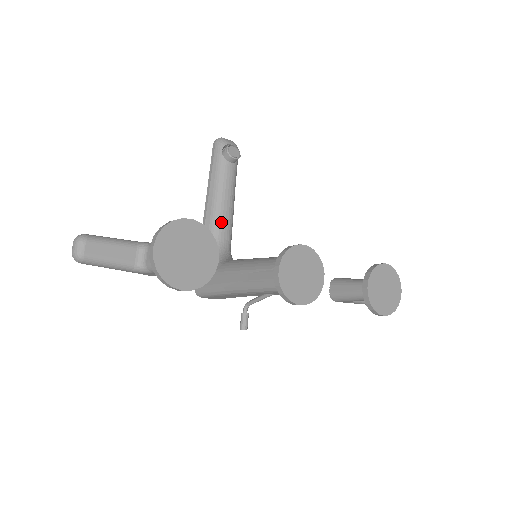
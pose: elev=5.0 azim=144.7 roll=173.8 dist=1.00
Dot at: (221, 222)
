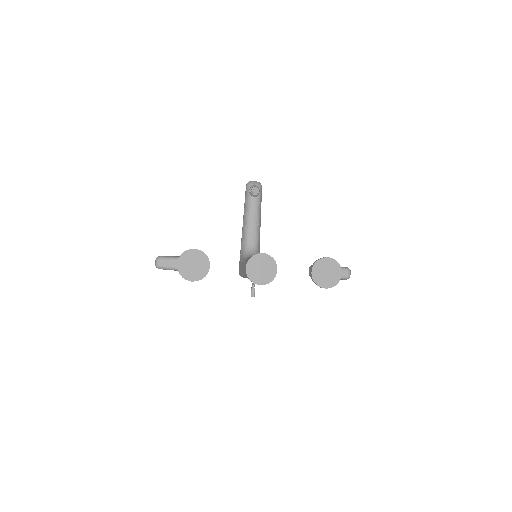
Dot at: (250, 234)
